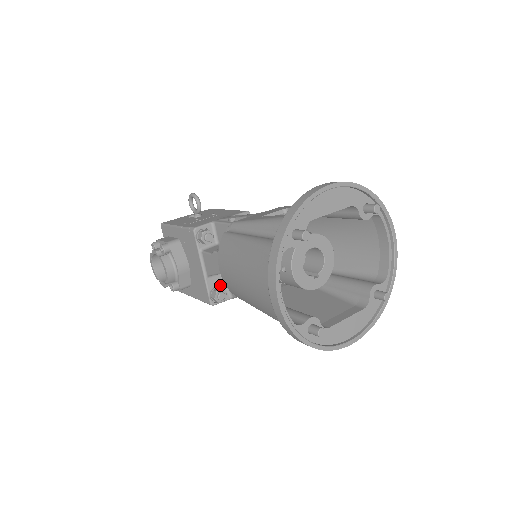
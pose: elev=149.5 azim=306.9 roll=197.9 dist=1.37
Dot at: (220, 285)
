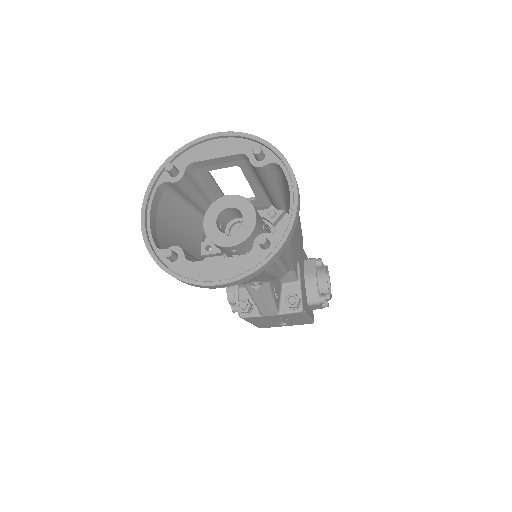
Dot at: (251, 299)
